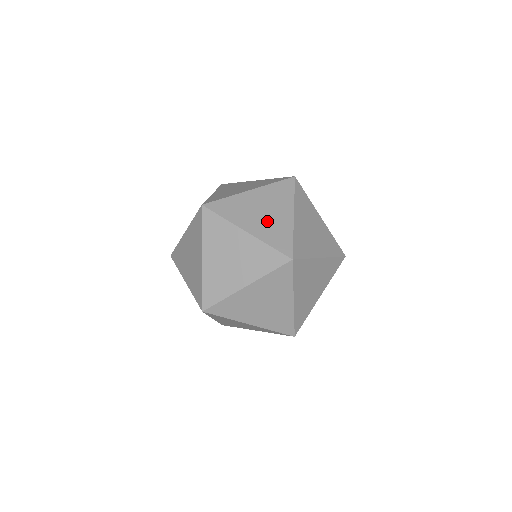
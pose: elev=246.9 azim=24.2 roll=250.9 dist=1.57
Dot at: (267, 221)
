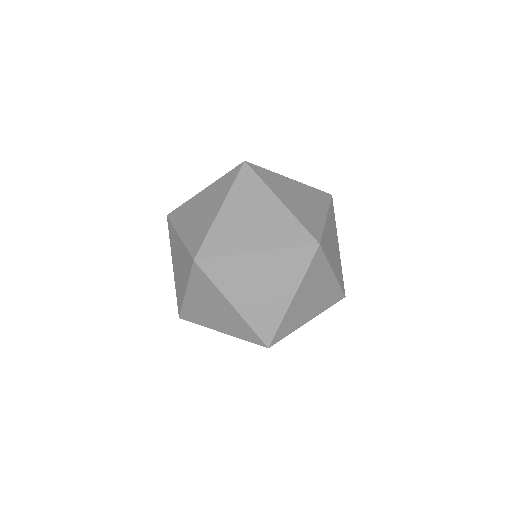
Dot at: (302, 206)
